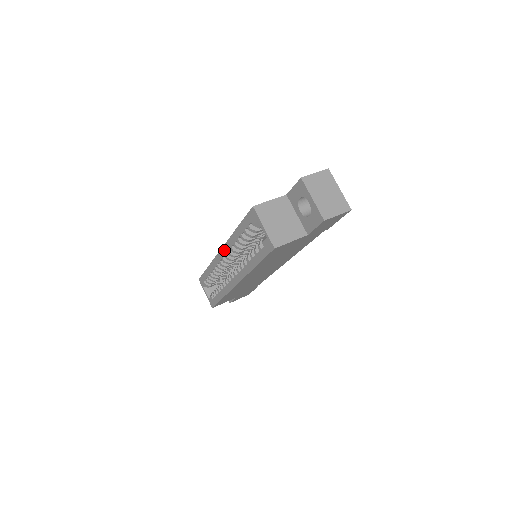
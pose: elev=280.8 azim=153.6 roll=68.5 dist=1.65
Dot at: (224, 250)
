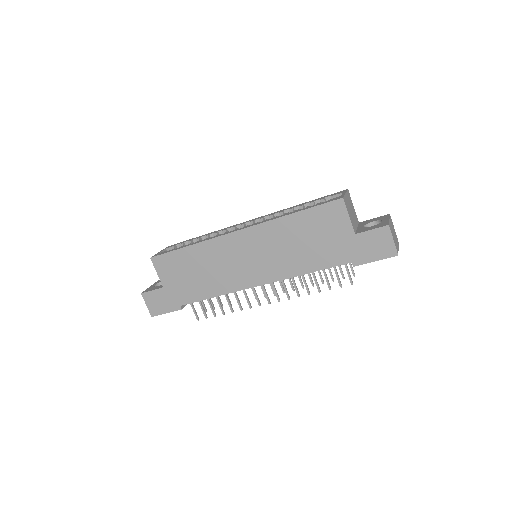
Dot at: (258, 218)
